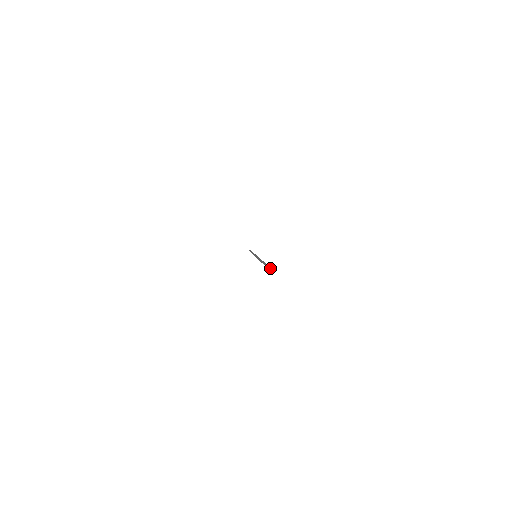
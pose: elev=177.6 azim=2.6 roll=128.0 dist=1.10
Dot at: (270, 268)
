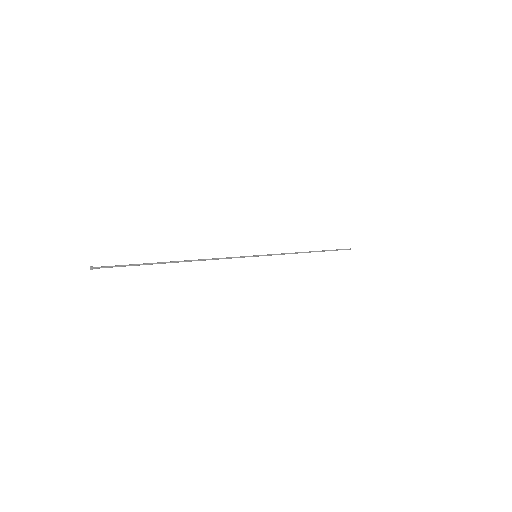
Dot at: (102, 267)
